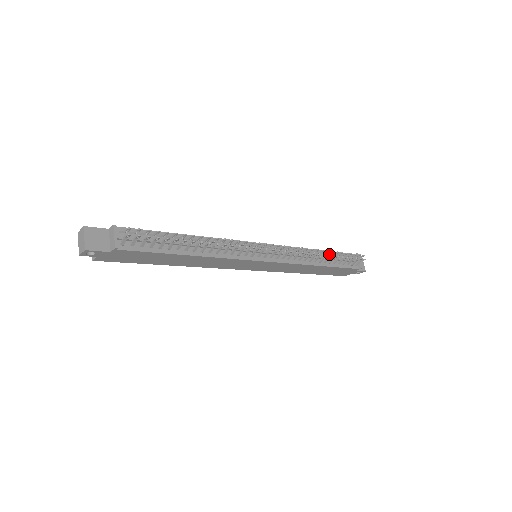
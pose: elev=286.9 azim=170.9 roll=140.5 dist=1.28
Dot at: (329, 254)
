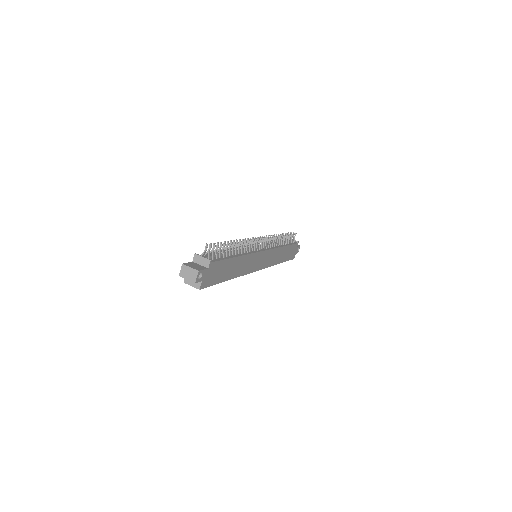
Dot at: occluded
